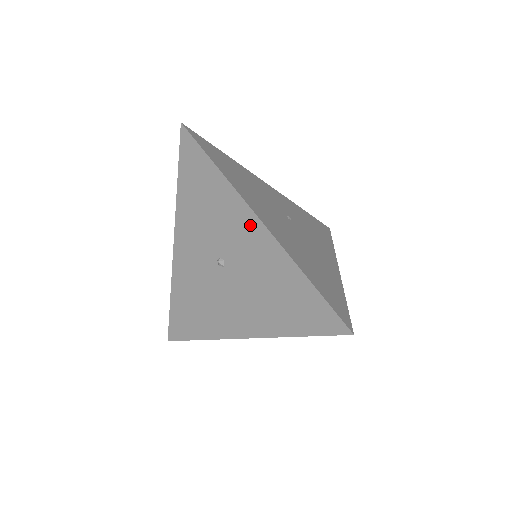
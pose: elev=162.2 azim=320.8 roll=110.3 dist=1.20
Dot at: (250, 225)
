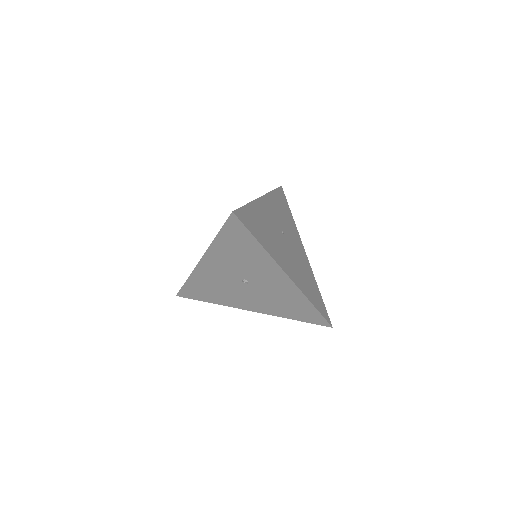
Dot at: (279, 276)
